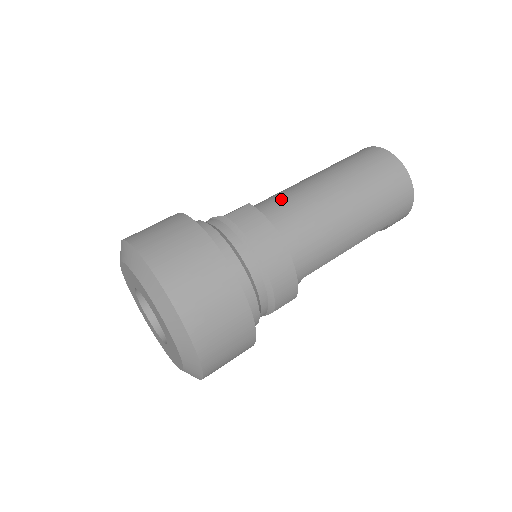
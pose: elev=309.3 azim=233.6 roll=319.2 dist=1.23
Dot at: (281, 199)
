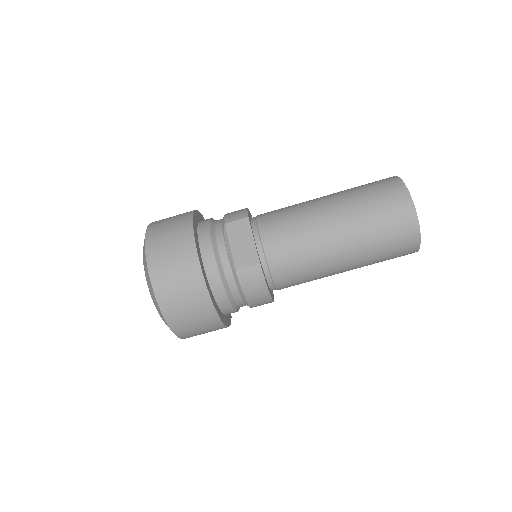
Dot at: (292, 254)
